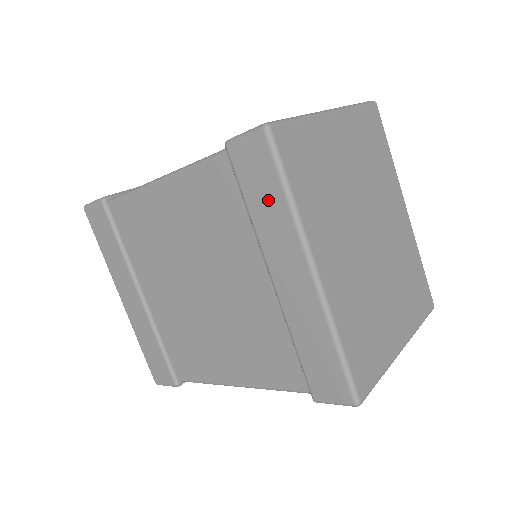
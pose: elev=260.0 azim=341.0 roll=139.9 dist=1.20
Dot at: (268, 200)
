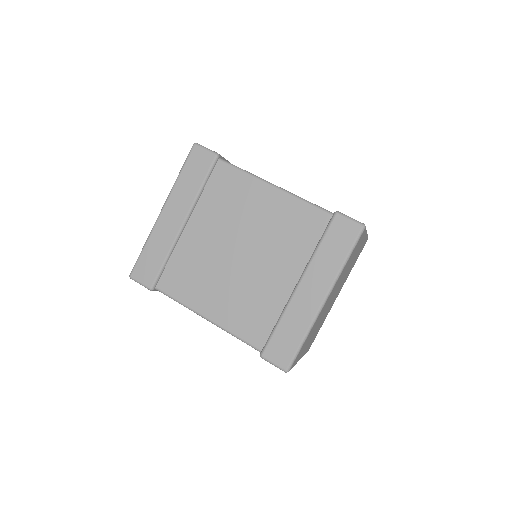
Dot at: (334, 253)
